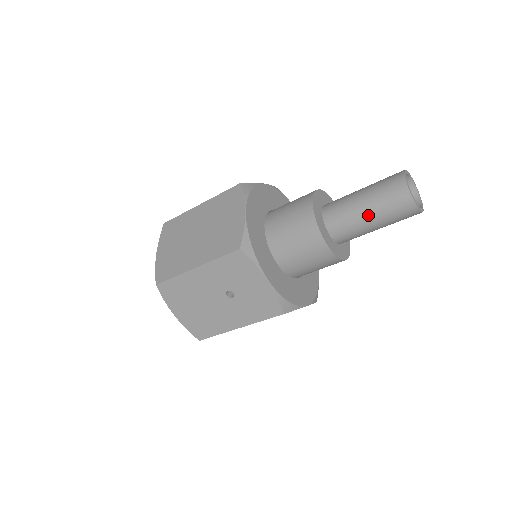
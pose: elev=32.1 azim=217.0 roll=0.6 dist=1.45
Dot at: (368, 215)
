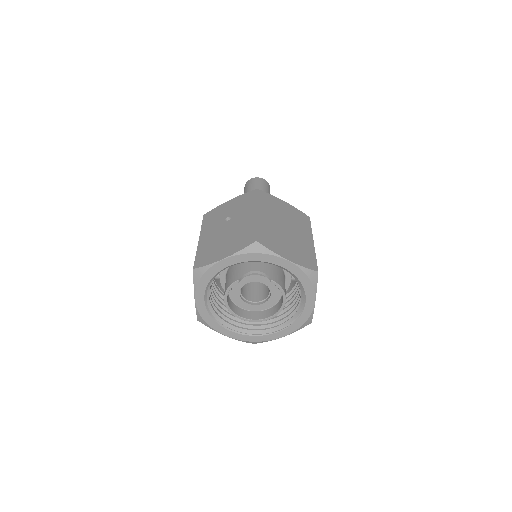
Dot at: occluded
